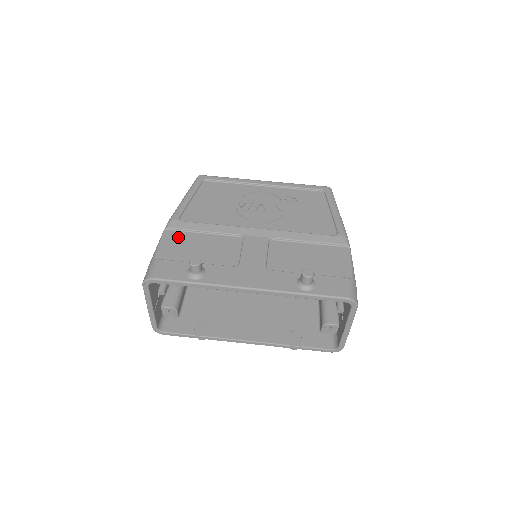
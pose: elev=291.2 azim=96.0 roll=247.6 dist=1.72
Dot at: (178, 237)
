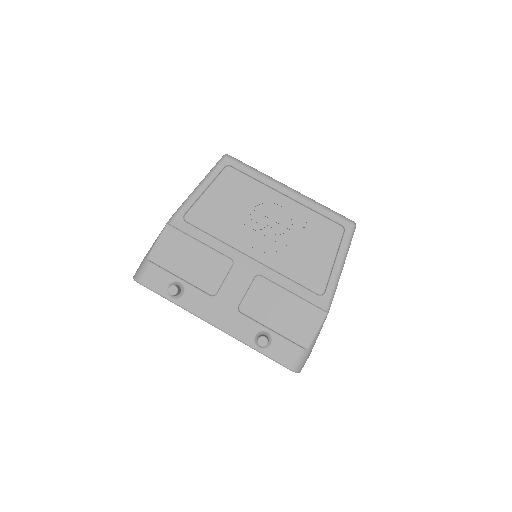
Dot at: (176, 239)
